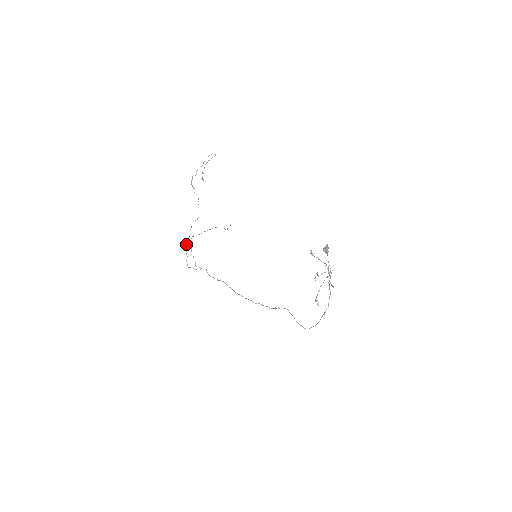
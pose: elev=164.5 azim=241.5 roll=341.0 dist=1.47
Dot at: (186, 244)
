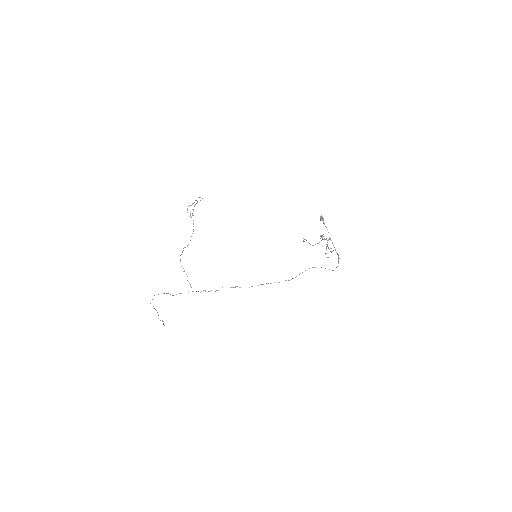
Dot at: occluded
